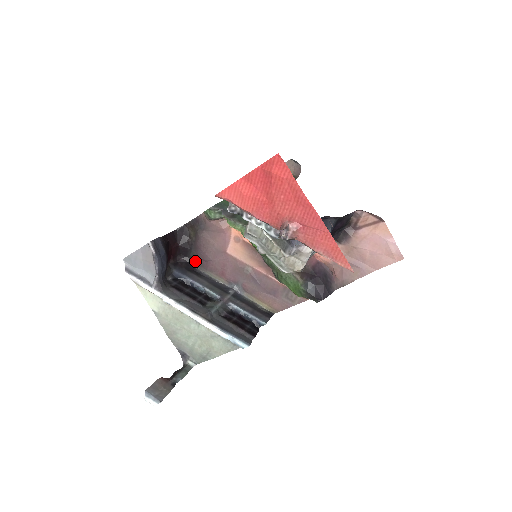
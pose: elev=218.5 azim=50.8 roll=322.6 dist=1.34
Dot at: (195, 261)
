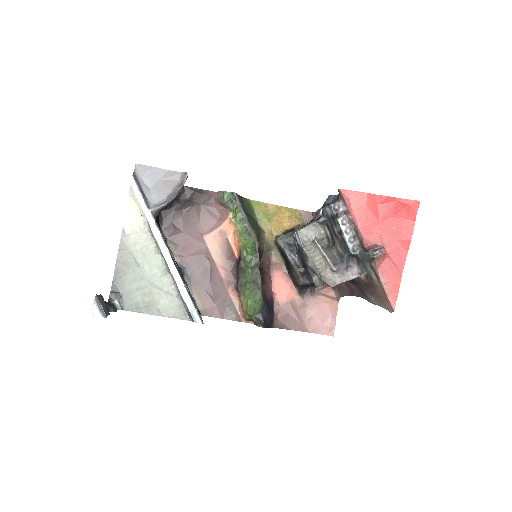
Dot at: (165, 221)
